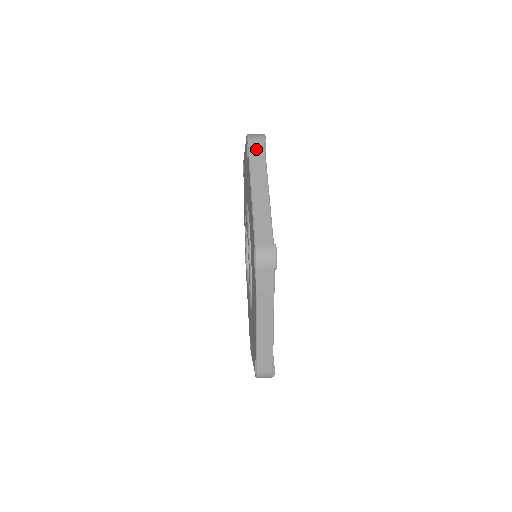
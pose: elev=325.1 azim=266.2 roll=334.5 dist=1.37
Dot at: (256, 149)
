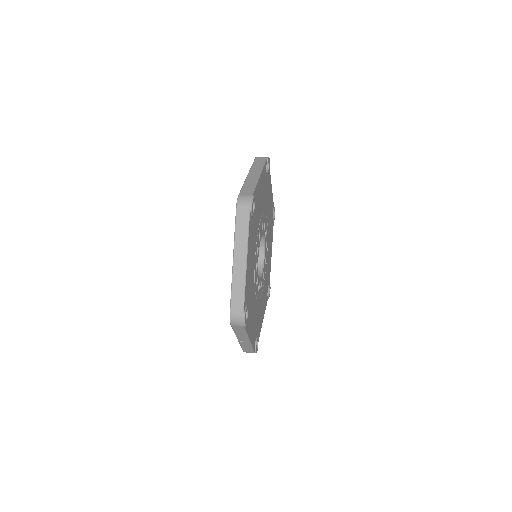
Dot at: (259, 160)
